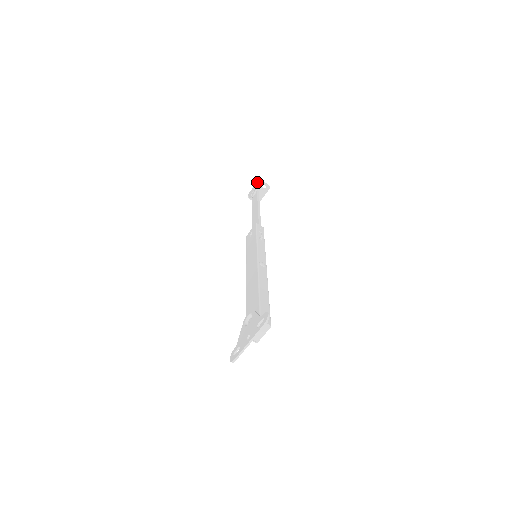
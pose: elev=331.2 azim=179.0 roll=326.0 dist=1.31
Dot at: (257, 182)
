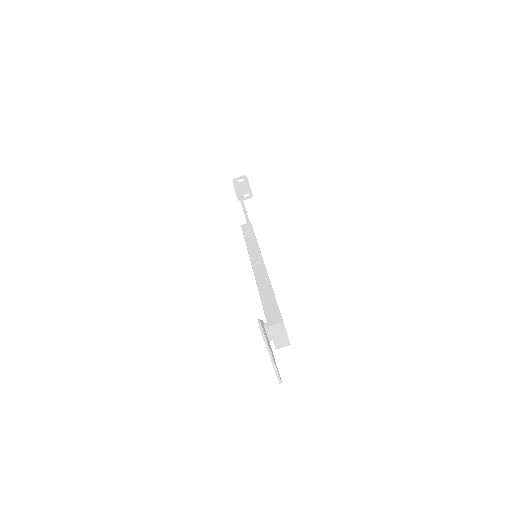
Dot at: (233, 183)
